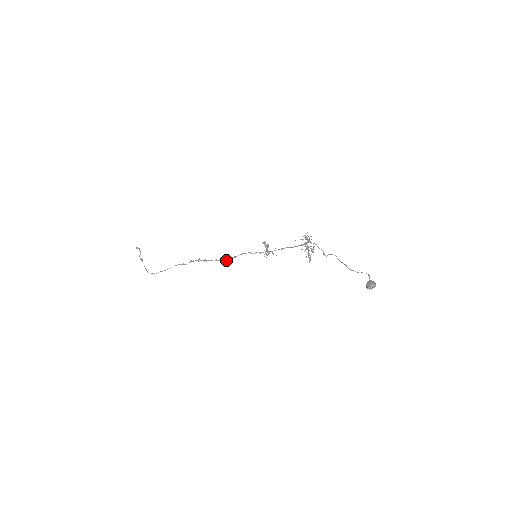
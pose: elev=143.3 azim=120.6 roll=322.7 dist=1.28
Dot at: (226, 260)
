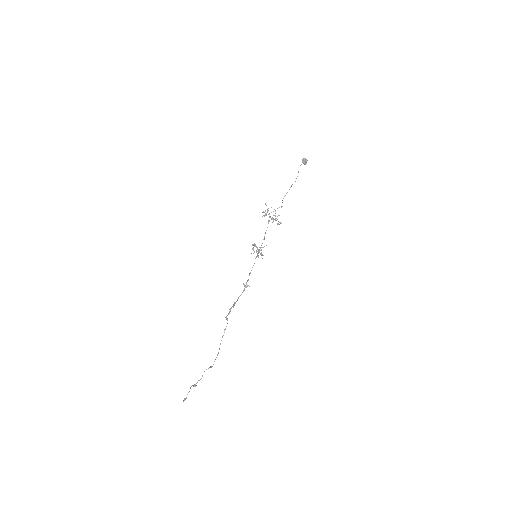
Dot at: (245, 286)
